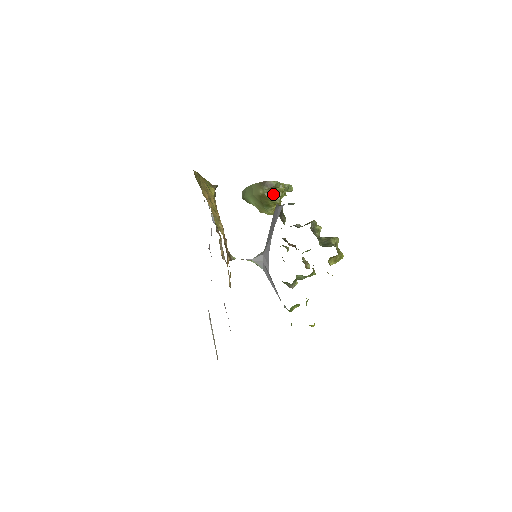
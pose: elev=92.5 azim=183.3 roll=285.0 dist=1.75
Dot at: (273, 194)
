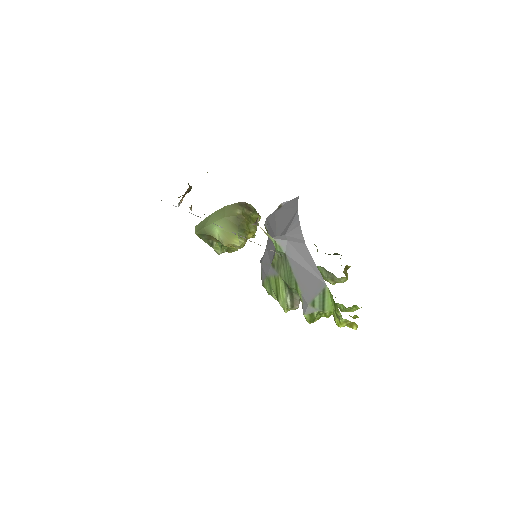
Dot at: (250, 219)
